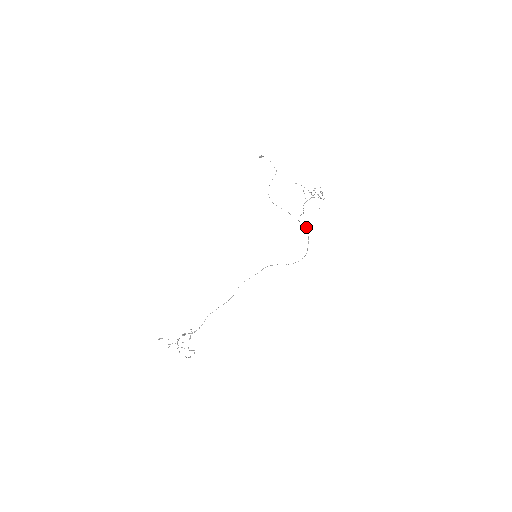
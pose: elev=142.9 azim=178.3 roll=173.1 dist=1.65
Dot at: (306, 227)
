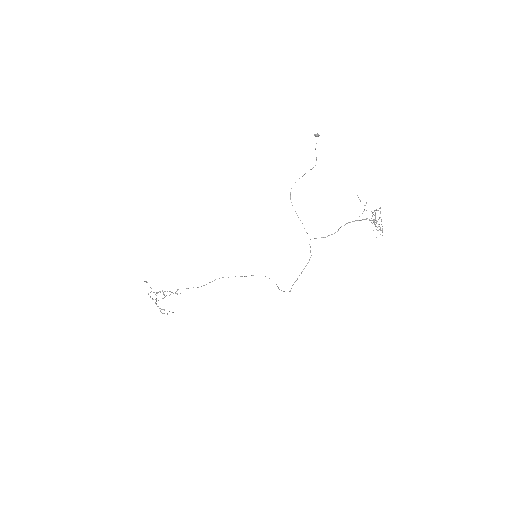
Dot at: occluded
